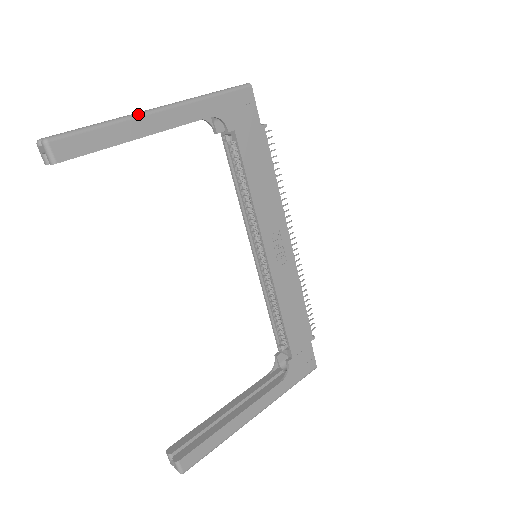
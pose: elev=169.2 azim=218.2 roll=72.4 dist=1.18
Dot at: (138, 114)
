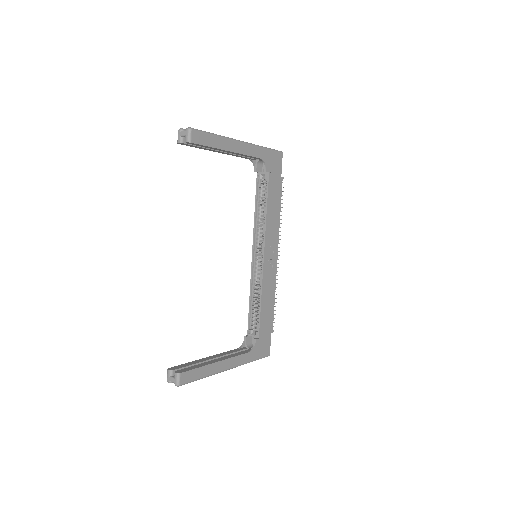
Dot at: (231, 138)
